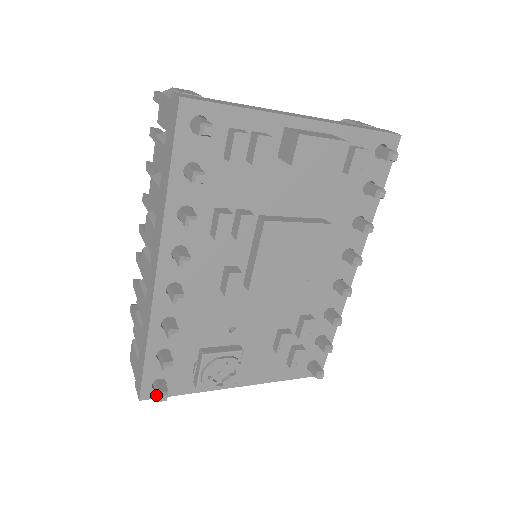
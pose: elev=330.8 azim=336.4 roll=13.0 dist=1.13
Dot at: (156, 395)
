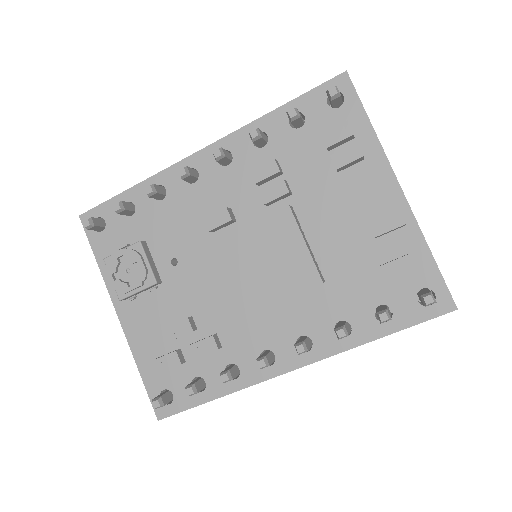
Dot at: occluded
